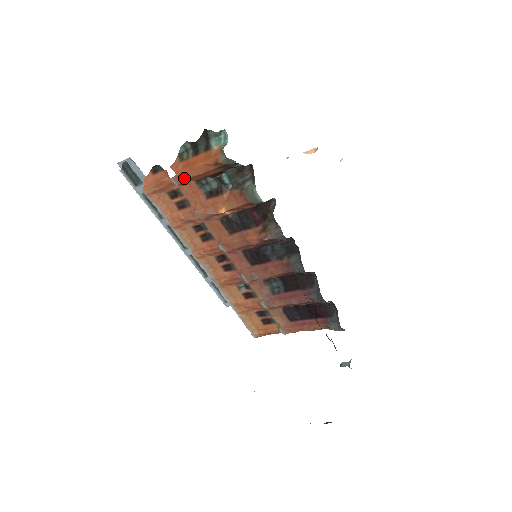
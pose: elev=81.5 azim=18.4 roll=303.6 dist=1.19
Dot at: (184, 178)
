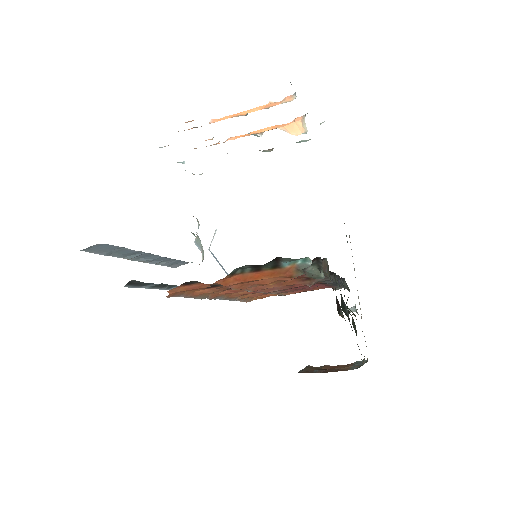
Dot at: occluded
